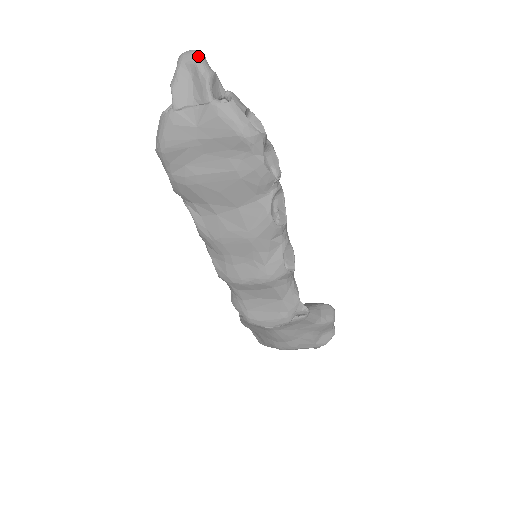
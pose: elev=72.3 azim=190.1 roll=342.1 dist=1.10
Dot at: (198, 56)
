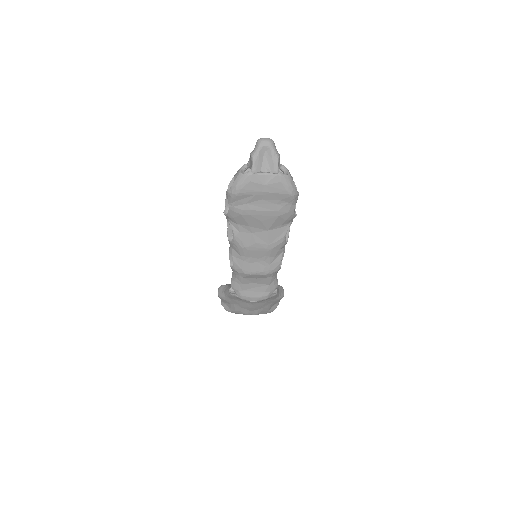
Dot at: (273, 144)
